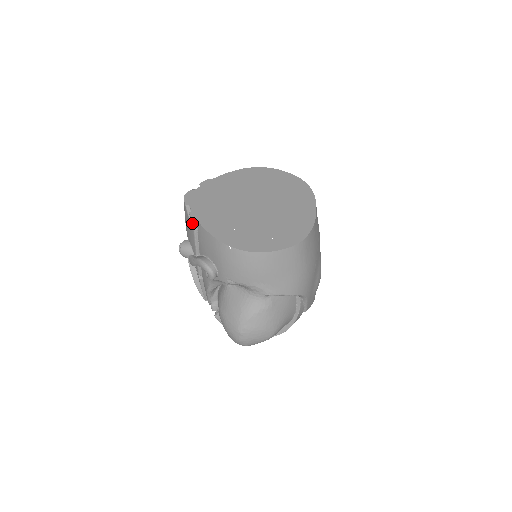
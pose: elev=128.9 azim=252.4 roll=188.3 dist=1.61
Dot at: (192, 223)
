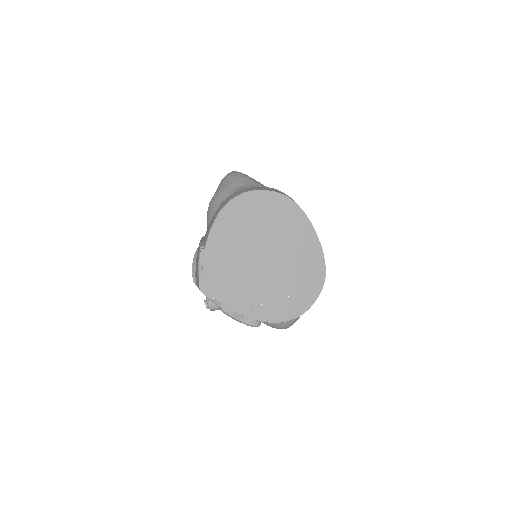
Dot at: occluded
